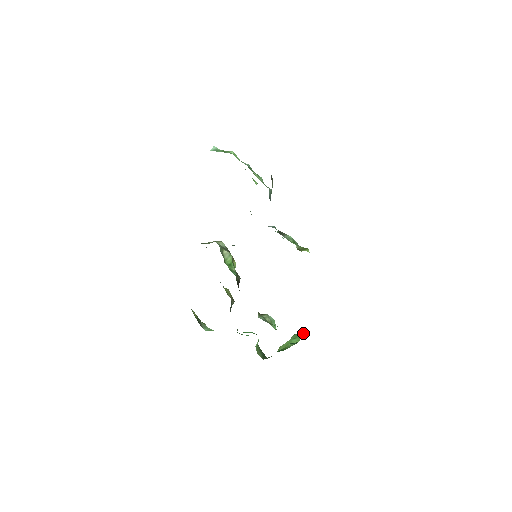
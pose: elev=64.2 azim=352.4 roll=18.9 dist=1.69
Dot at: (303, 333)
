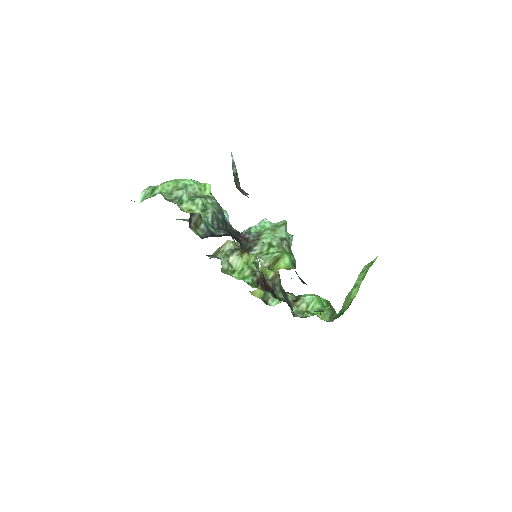
Dot at: (367, 270)
